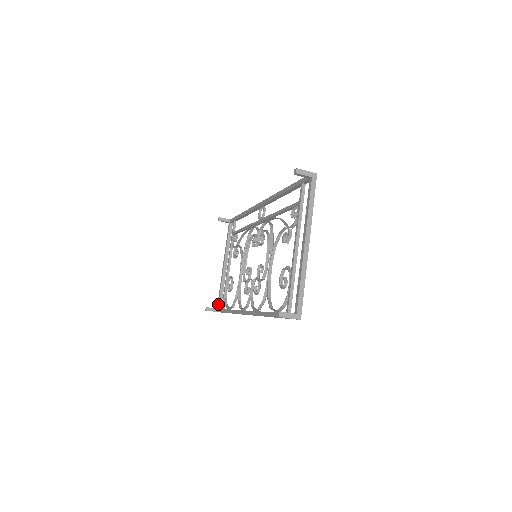
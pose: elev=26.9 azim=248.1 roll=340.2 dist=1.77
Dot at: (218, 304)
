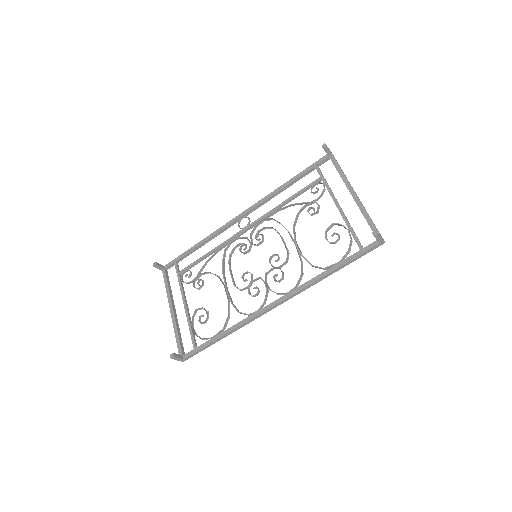
Dot at: (181, 350)
